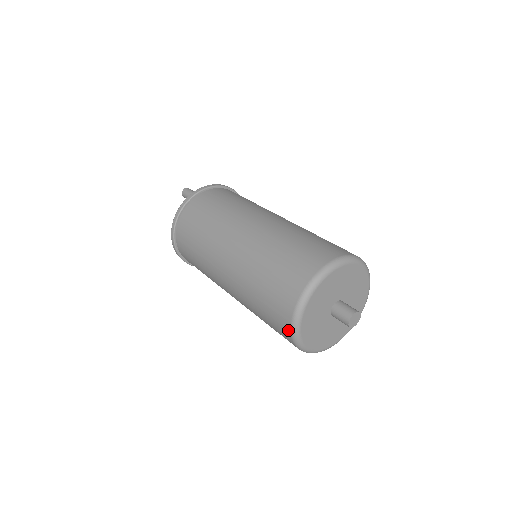
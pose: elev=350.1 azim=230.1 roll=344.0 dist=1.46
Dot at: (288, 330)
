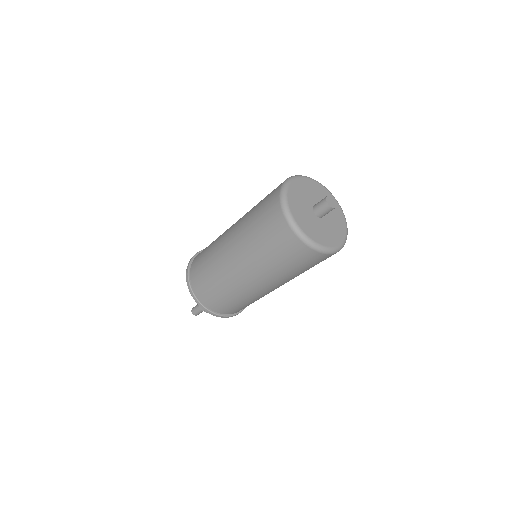
Dot at: (279, 209)
